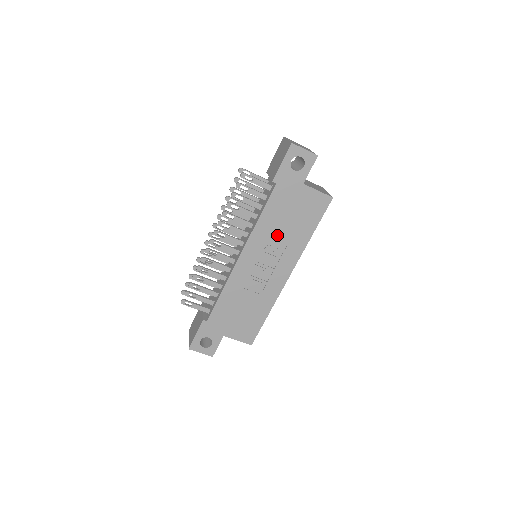
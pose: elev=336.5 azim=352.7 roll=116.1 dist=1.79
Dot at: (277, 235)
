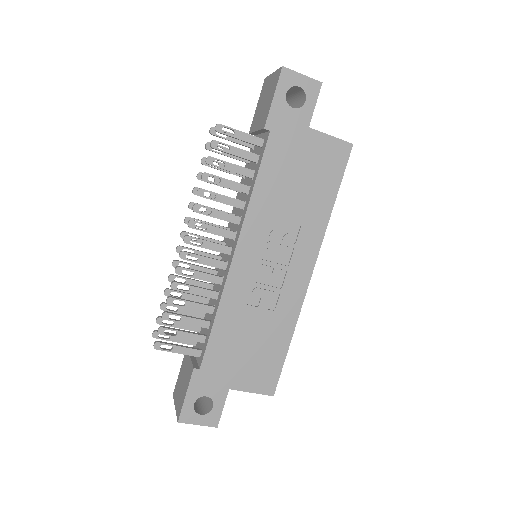
Dot at: (284, 212)
